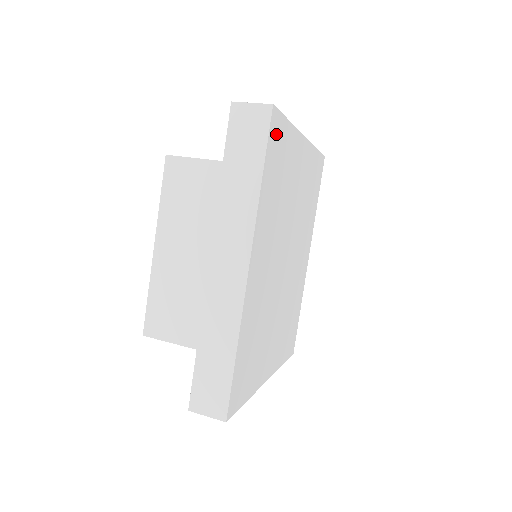
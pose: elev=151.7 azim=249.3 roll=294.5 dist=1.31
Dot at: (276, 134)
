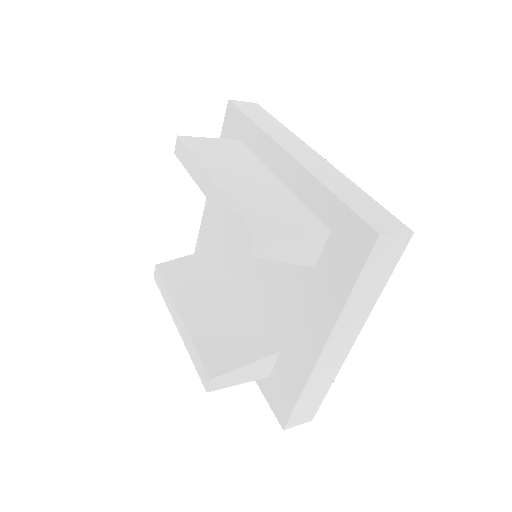
Dot at: occluded
